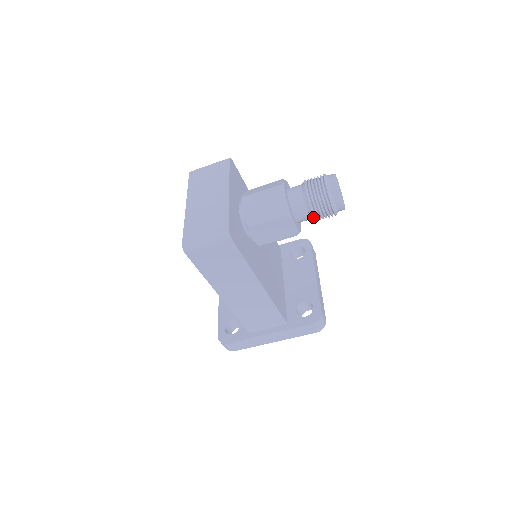
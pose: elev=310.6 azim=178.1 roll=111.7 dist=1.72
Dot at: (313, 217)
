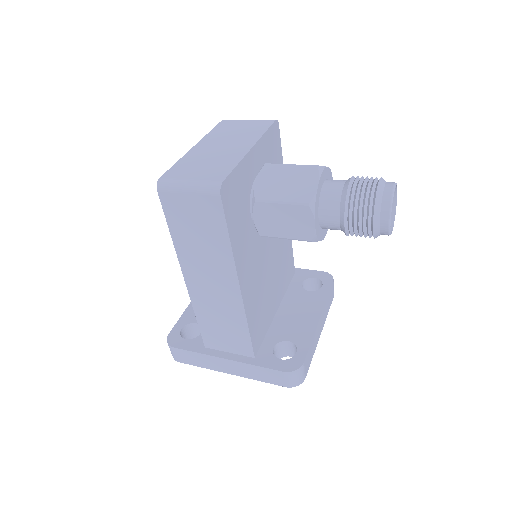
Dot at: (343, 225)
